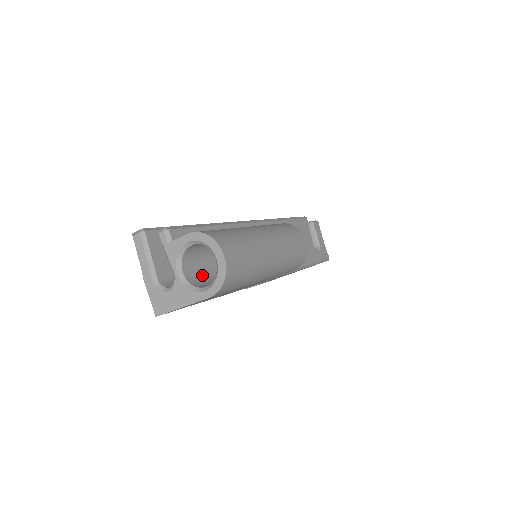
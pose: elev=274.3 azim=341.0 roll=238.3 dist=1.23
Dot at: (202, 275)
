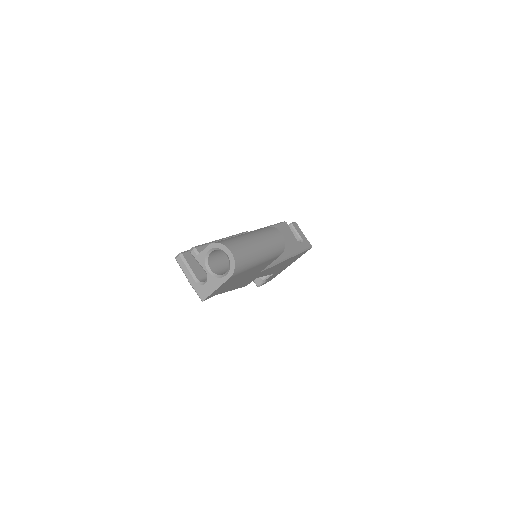
Dot at: (222, 269)
